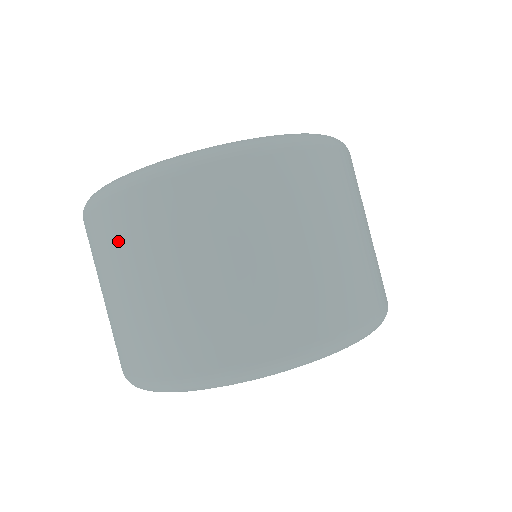
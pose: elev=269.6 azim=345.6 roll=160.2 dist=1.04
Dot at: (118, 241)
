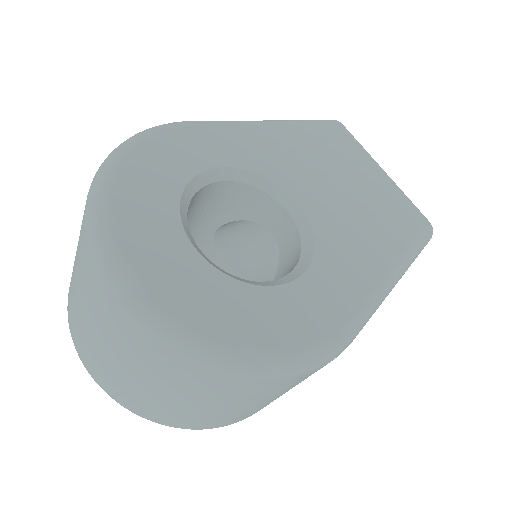
Dot at: (82, 265)
